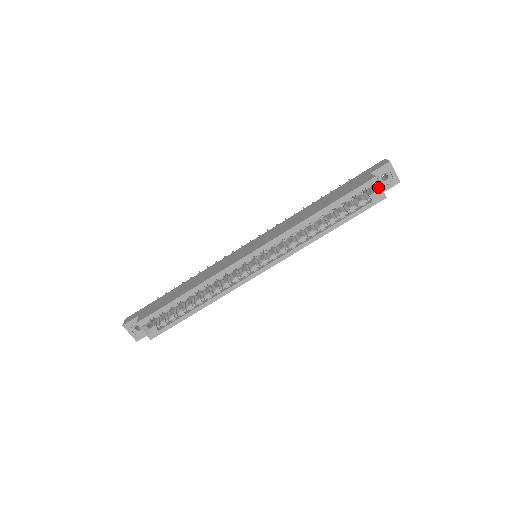
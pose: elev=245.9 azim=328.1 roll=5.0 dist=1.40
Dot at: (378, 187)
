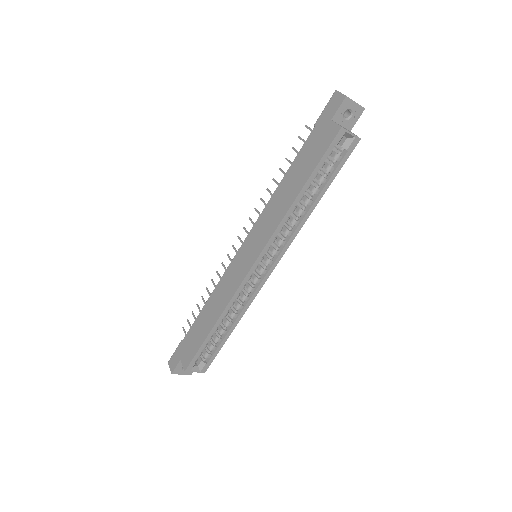
Dot at: (348, 135)
